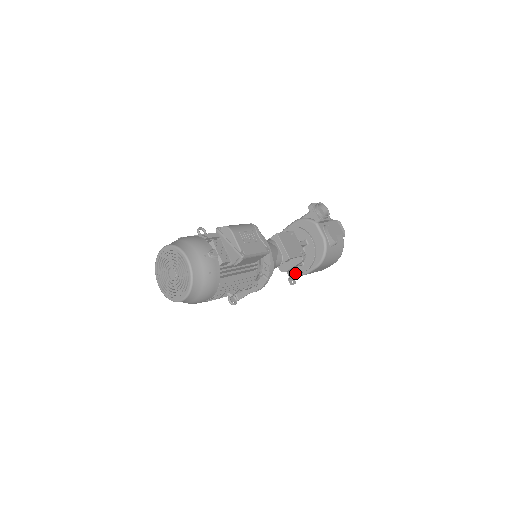
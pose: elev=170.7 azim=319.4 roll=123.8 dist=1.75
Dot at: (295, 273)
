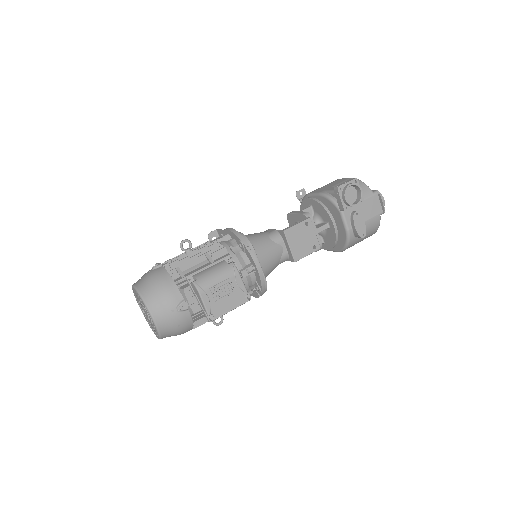
Dot at: occluded
